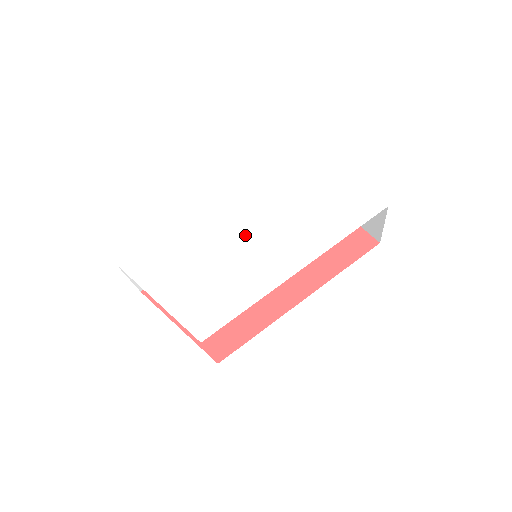
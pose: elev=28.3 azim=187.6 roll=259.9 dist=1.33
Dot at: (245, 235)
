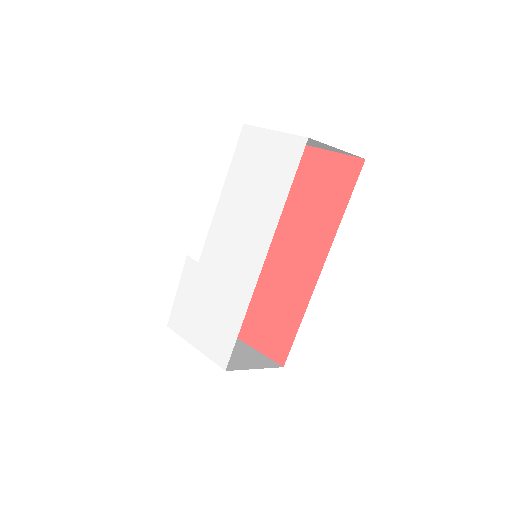
Dot at: (222, 251)
